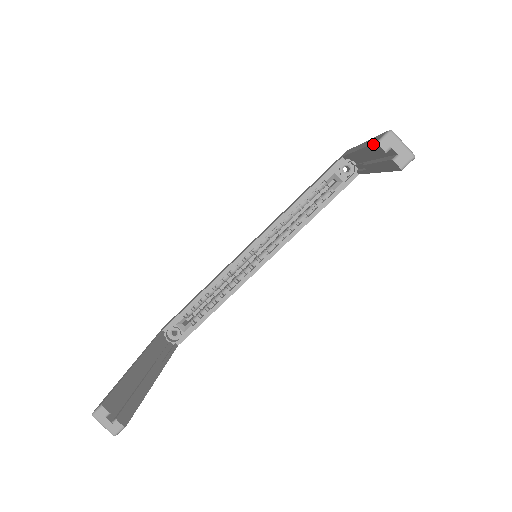
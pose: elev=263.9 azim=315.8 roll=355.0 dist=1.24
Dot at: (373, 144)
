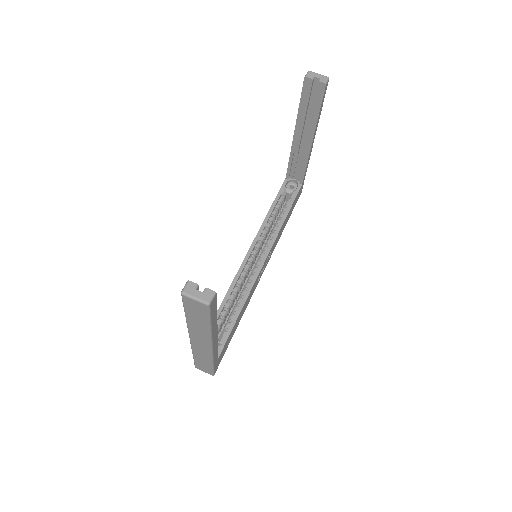
Dot at: (303, 85)
